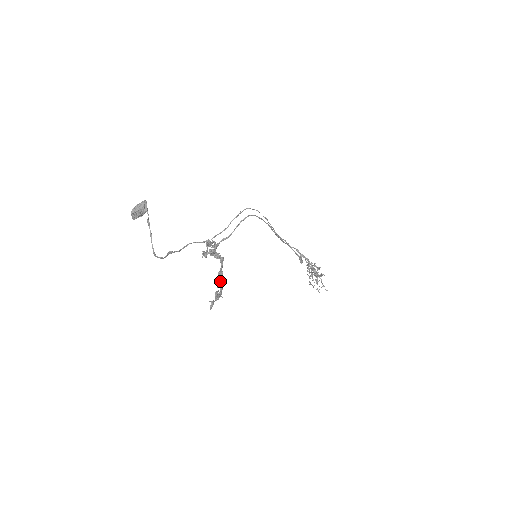
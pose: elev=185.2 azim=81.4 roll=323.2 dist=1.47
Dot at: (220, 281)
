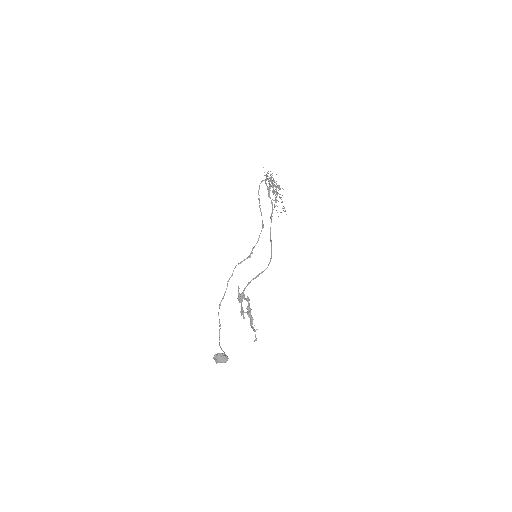
Dot at: occluded
